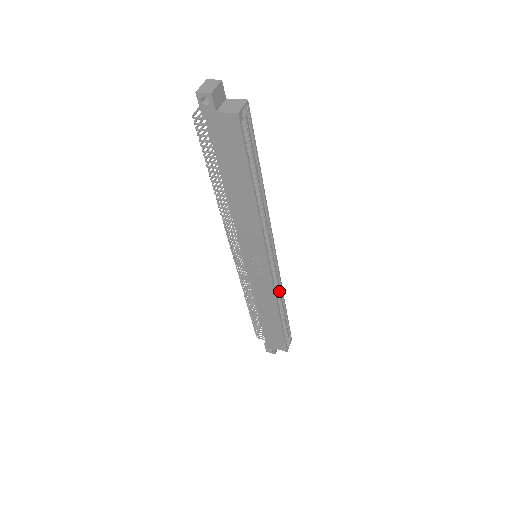
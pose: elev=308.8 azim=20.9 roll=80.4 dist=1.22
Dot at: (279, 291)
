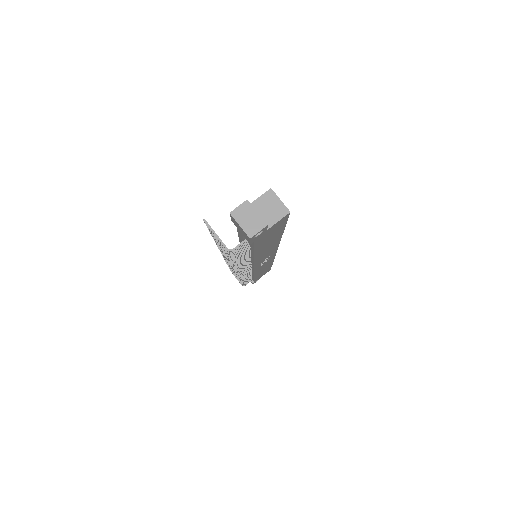
Dot at: occluded
